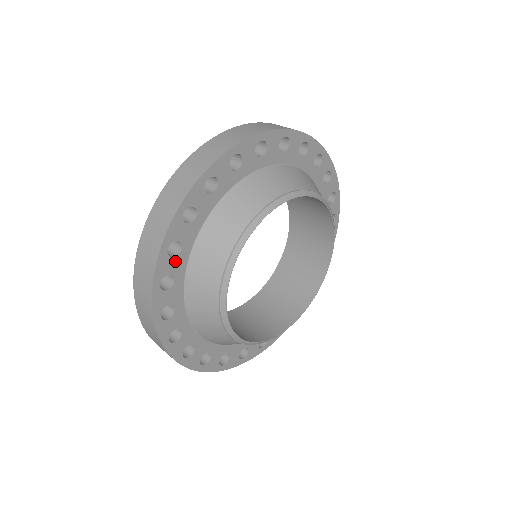
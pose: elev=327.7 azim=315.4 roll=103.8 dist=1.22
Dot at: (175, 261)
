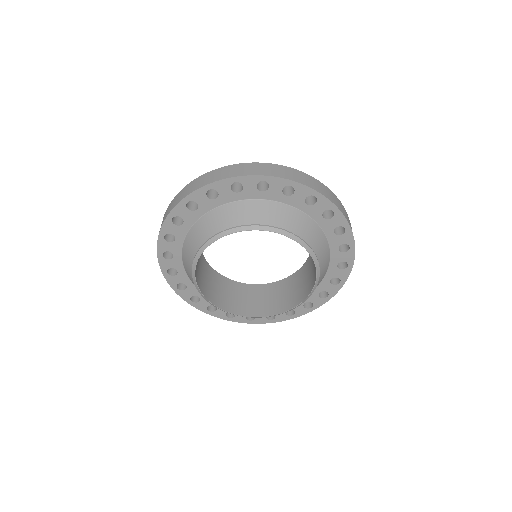
Dot at: (172, 245)
